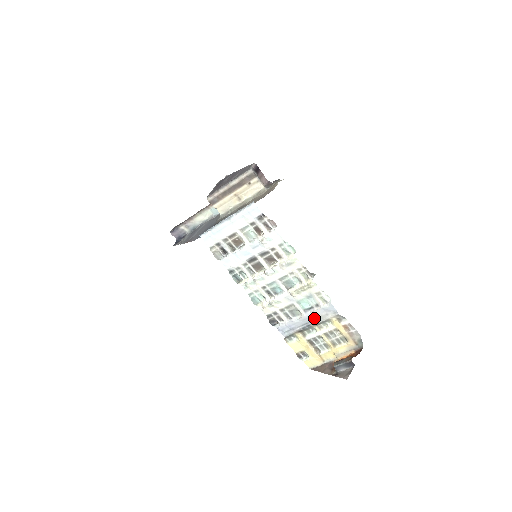
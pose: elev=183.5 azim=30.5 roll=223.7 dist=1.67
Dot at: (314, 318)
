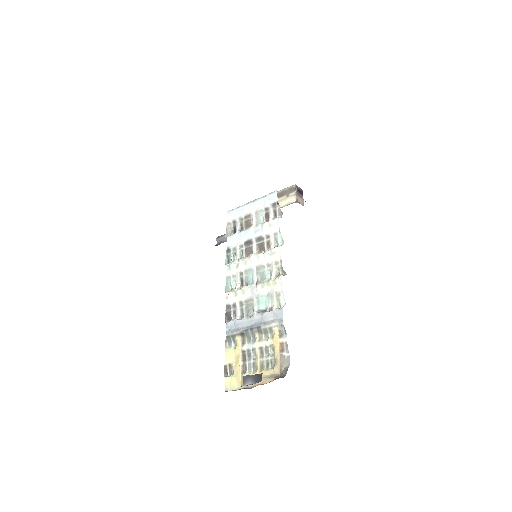
Dot at: (261, 322)
